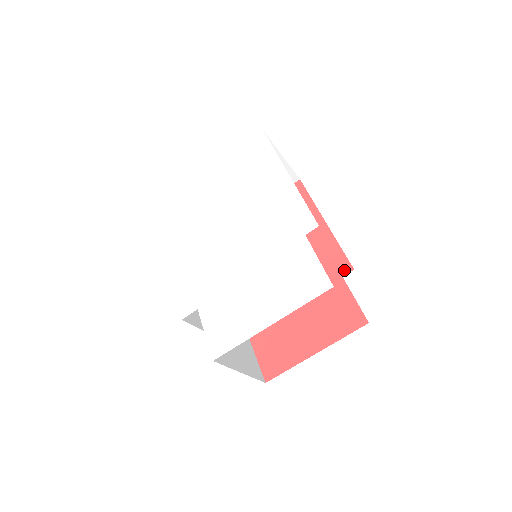
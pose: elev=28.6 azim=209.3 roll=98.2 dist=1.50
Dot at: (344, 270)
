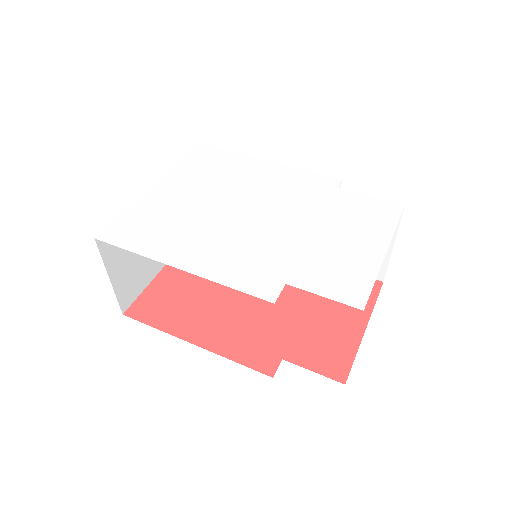
Dot at: occluded
